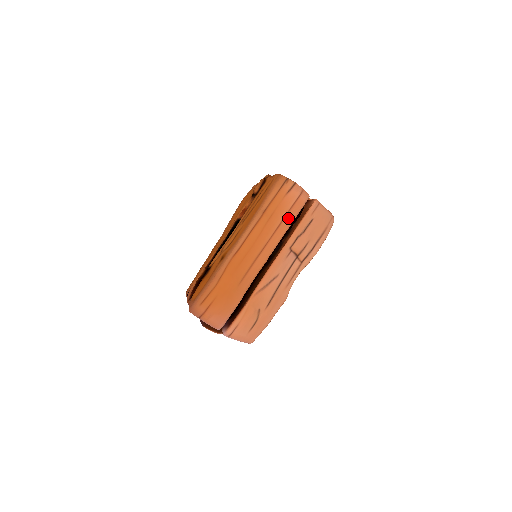
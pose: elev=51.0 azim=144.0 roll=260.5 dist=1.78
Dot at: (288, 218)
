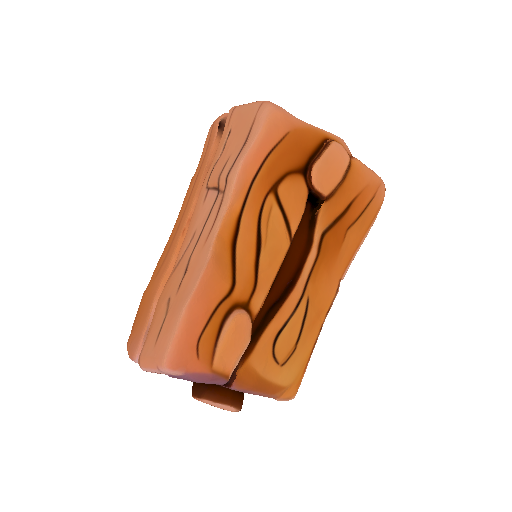
Dot at: (205, 158)
